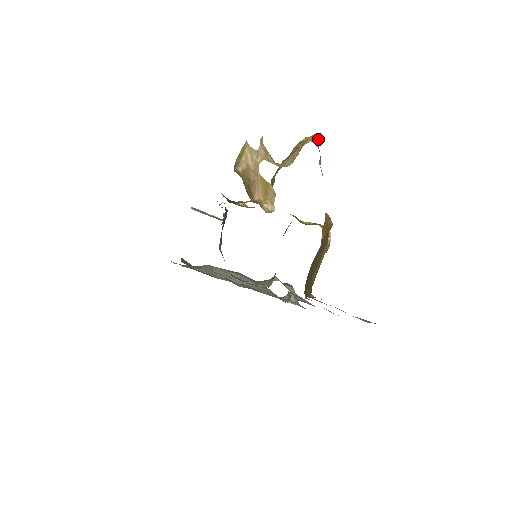
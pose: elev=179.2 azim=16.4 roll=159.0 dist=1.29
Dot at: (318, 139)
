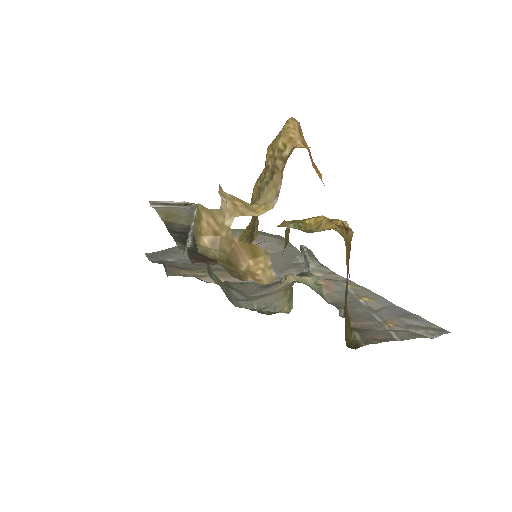
Dot at: (298, 124)
